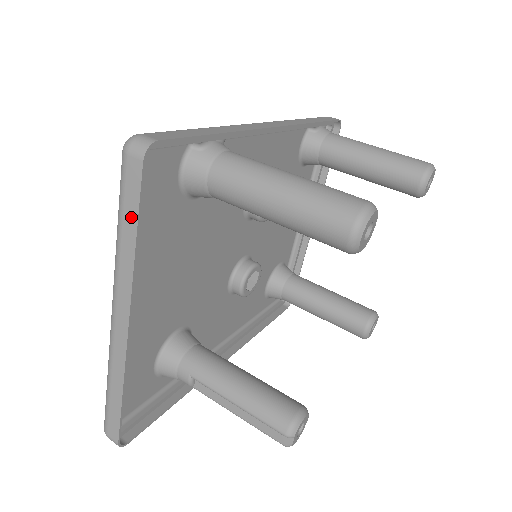
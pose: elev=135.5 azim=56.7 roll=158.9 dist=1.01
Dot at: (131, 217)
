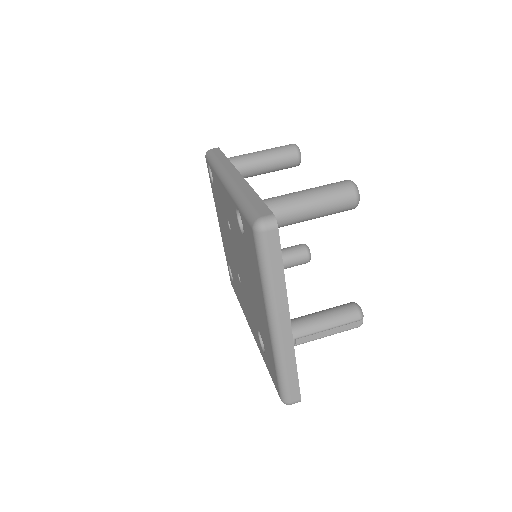
Dot at: (277, 263)
